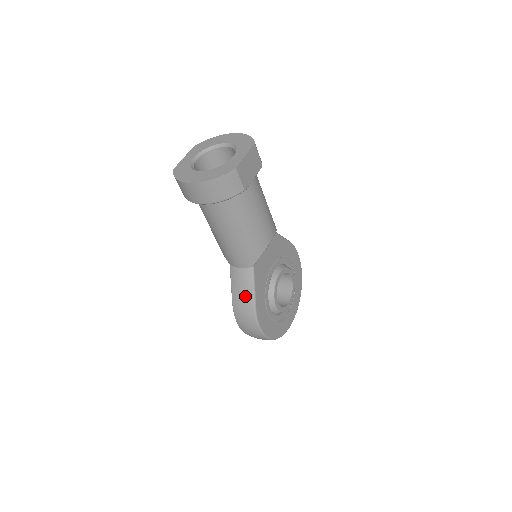
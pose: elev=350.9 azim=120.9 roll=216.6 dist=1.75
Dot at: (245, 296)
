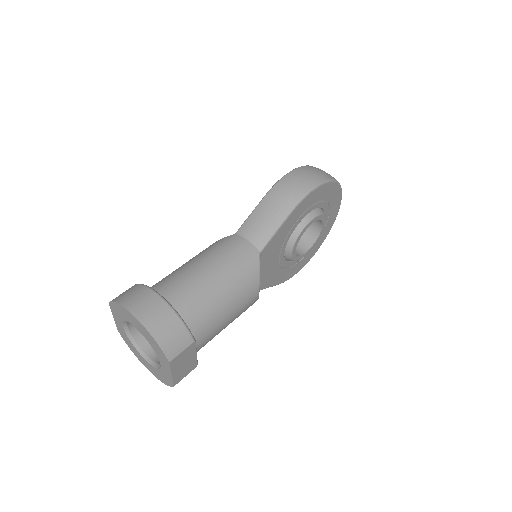
Dot at: occluded
